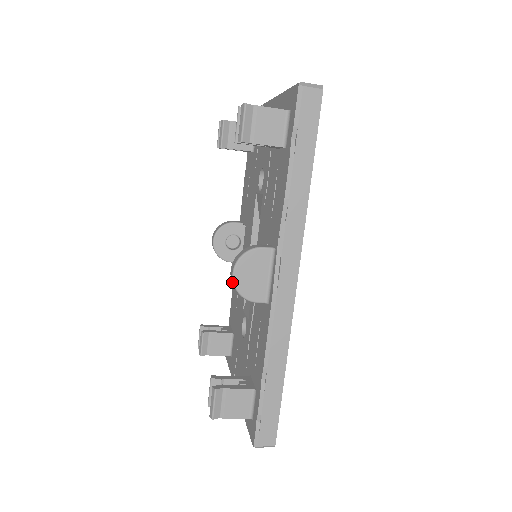
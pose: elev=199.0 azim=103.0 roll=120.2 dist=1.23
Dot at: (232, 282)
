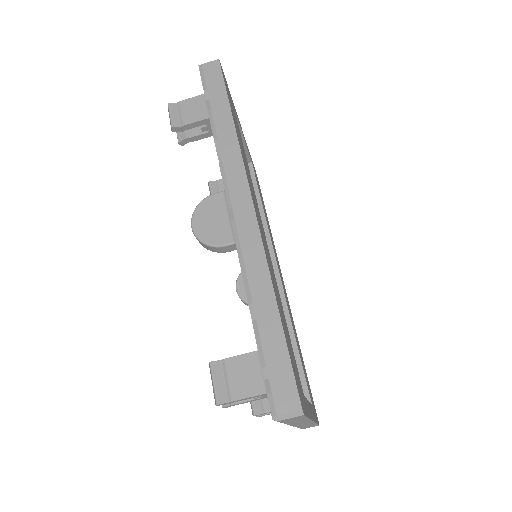
Dot at: (196, 238)
